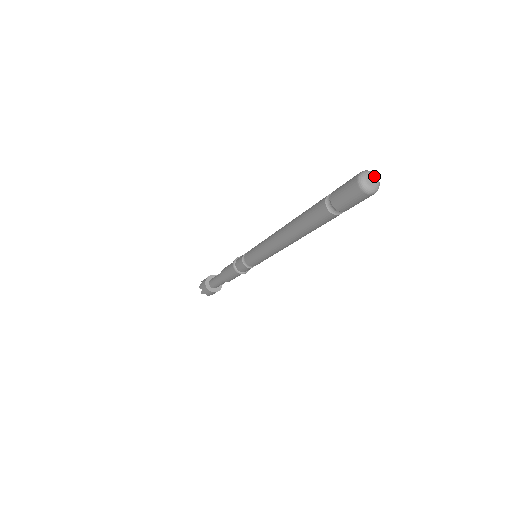
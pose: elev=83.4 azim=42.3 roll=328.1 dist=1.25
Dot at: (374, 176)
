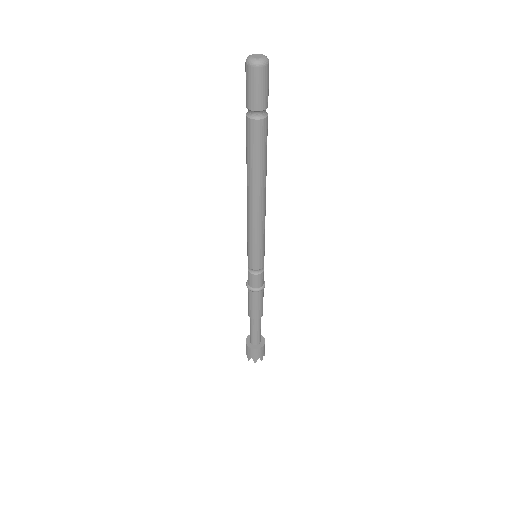
Dot at: (256, 54)
